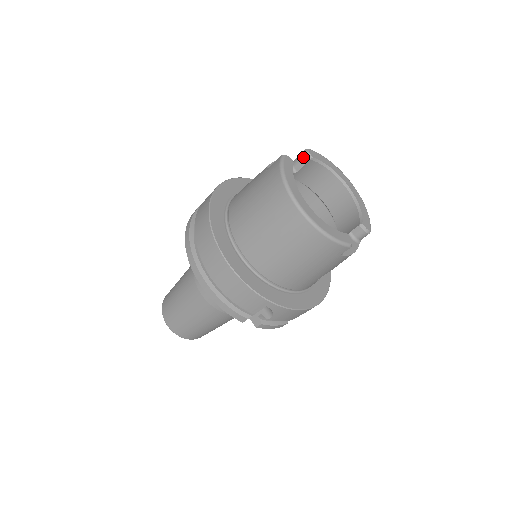
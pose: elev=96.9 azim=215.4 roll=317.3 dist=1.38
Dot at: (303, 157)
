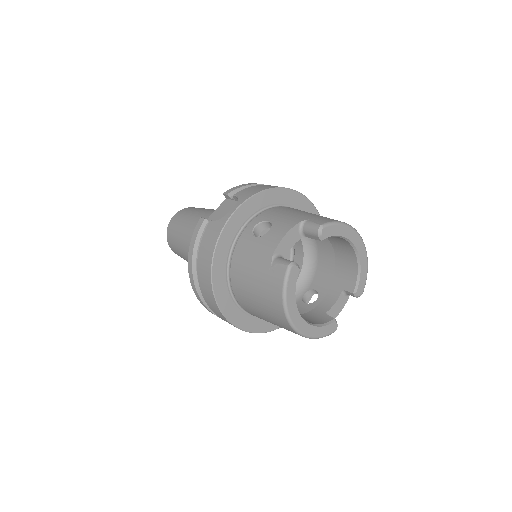
Dot at: (314, 235)
